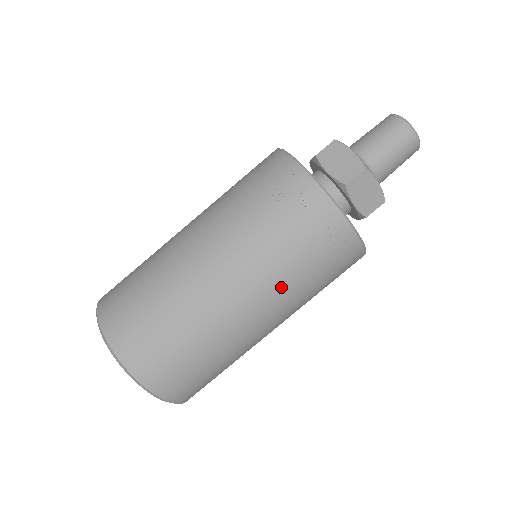
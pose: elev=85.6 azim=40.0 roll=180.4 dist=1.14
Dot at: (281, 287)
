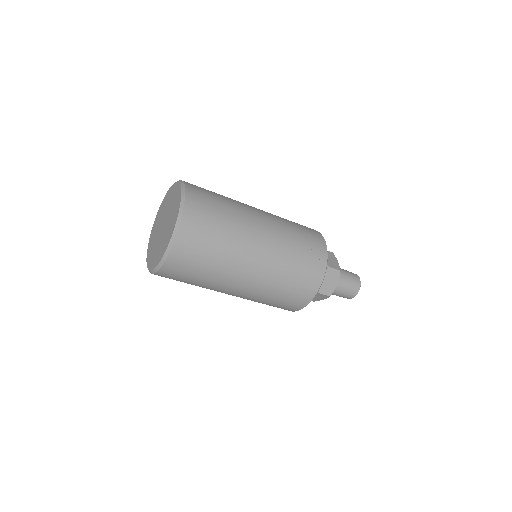
Dot at: (277, 266)
